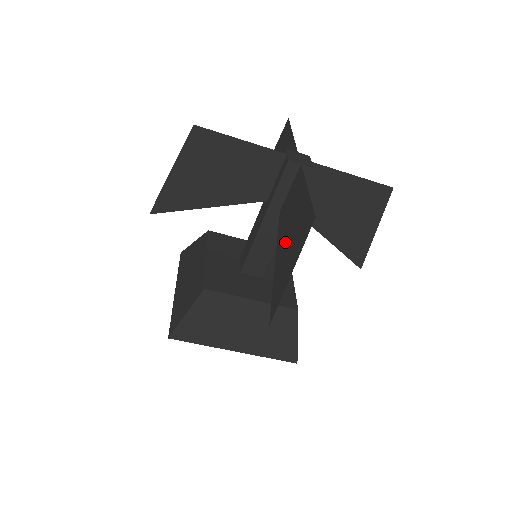
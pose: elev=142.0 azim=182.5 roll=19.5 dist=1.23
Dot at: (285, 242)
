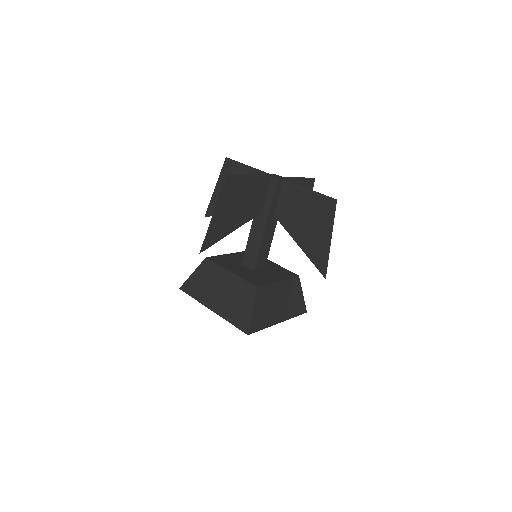
Dot at: (303, 228)
